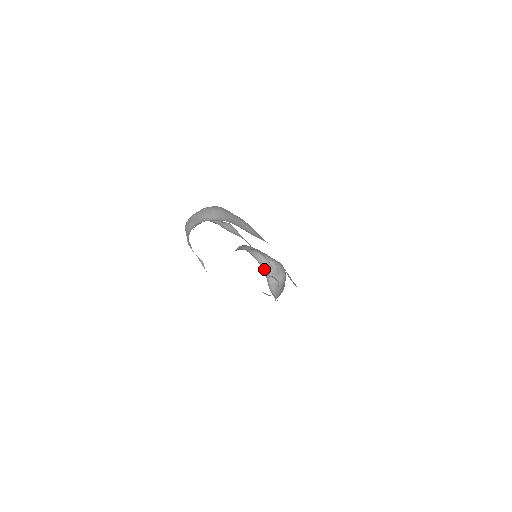
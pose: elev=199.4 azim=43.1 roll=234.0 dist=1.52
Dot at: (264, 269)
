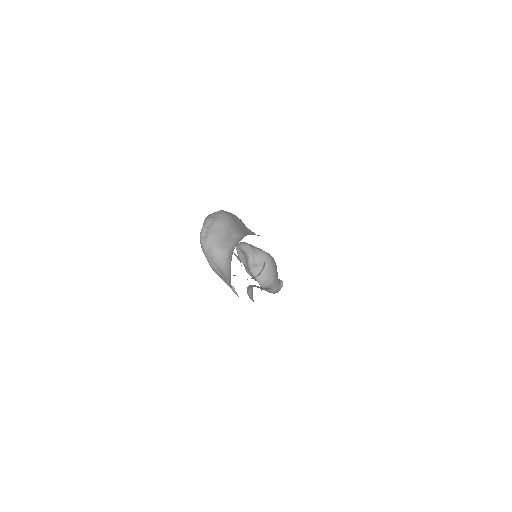
Dot at: (238, 249)
